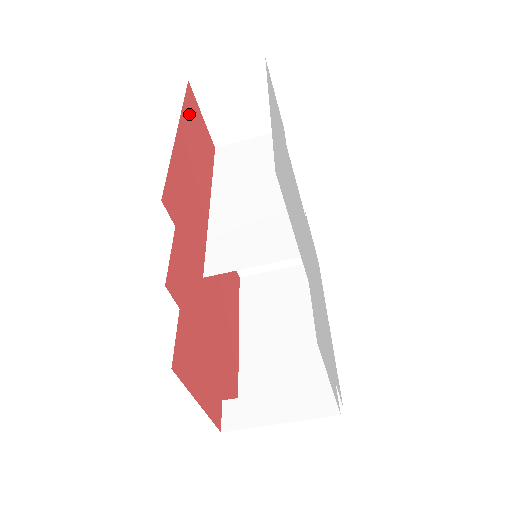
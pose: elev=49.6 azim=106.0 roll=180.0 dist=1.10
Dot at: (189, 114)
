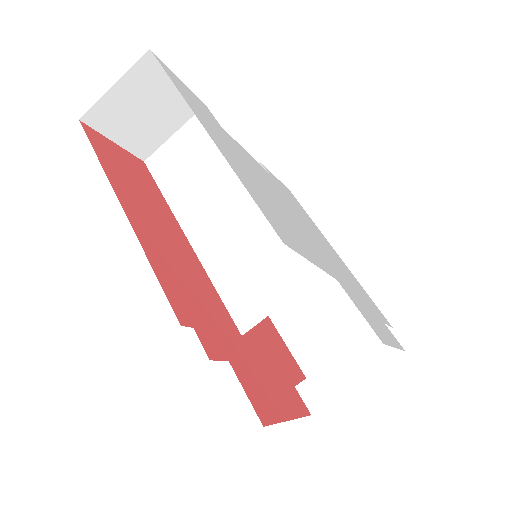
Dot at: (110, 166)
